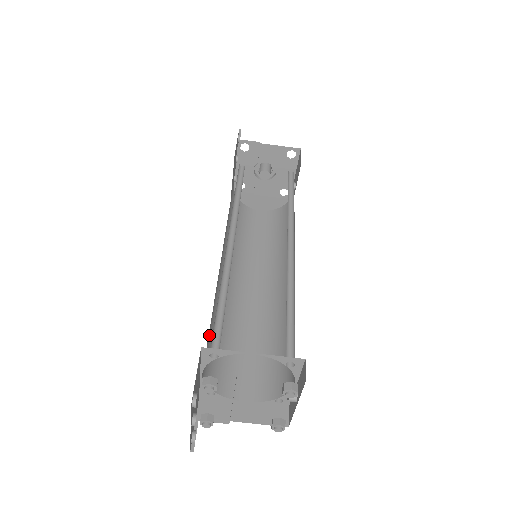
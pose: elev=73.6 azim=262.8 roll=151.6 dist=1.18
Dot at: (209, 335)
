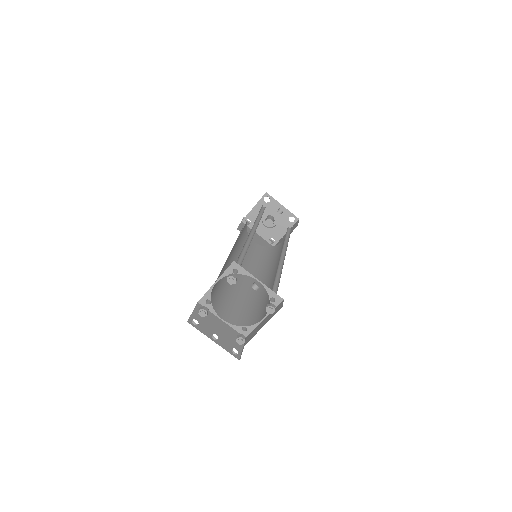
Dot at: (232, 305)
